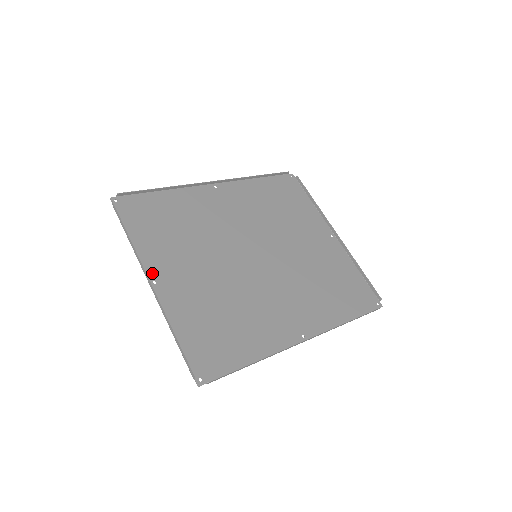
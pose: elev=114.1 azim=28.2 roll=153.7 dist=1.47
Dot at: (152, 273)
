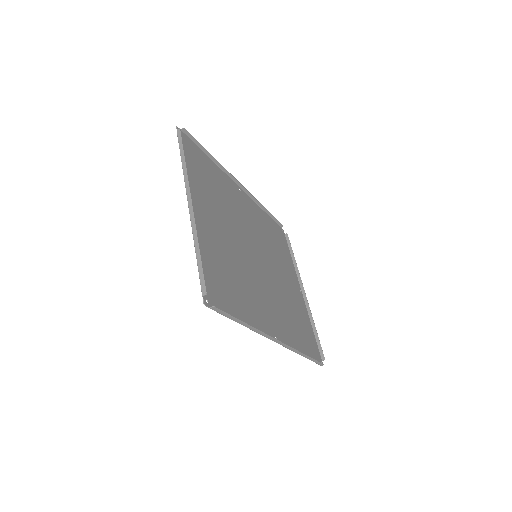
Dot at: occluded
